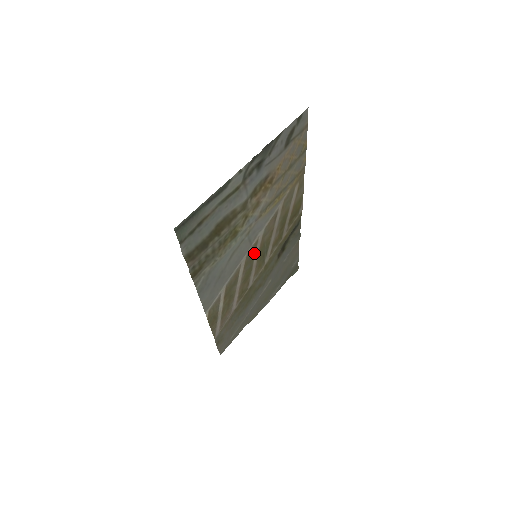
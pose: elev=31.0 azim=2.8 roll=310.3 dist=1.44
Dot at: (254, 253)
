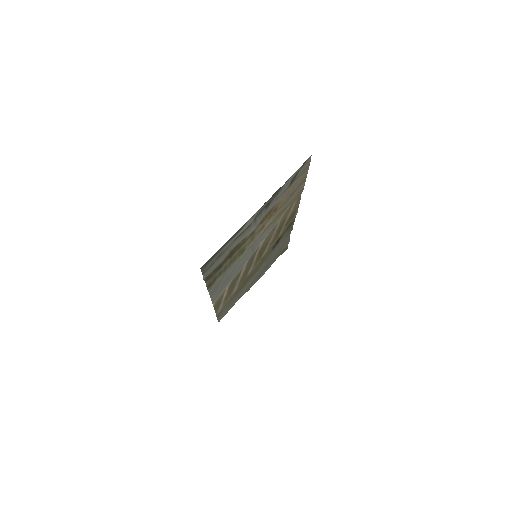
Dot at: (255, 255)
